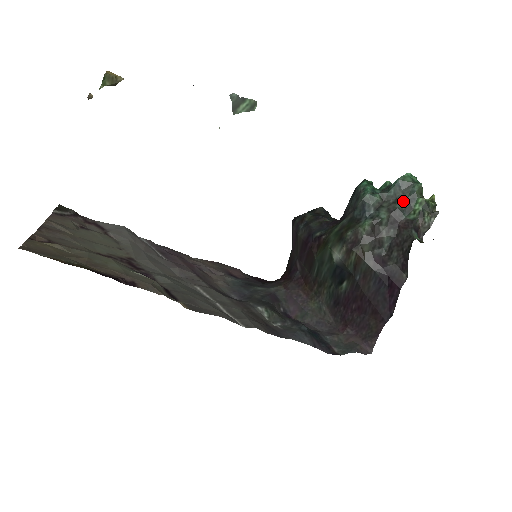
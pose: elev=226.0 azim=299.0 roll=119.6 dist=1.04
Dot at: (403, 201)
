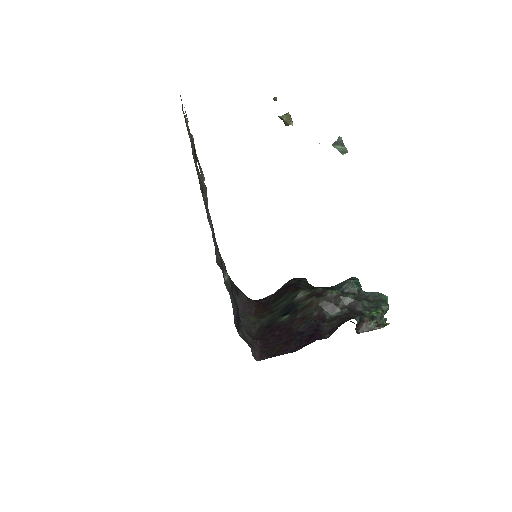
Dot at: (369, 303)
